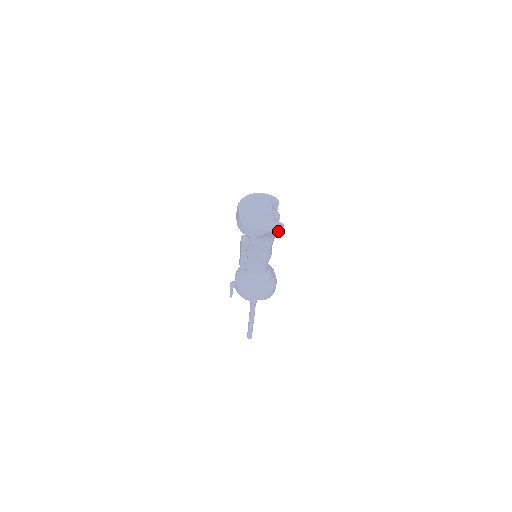
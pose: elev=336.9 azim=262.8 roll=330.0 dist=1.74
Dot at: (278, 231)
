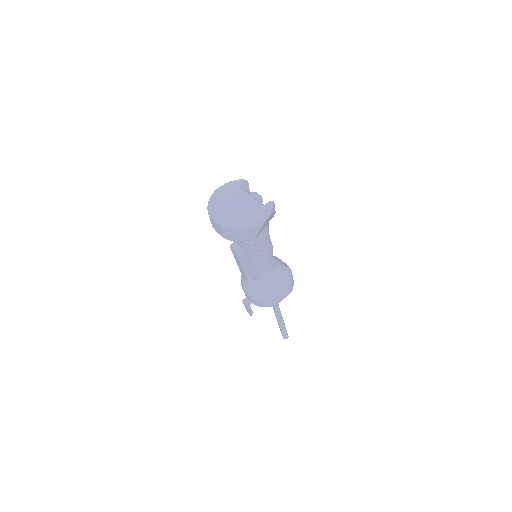
Dot at: (273, 213)
